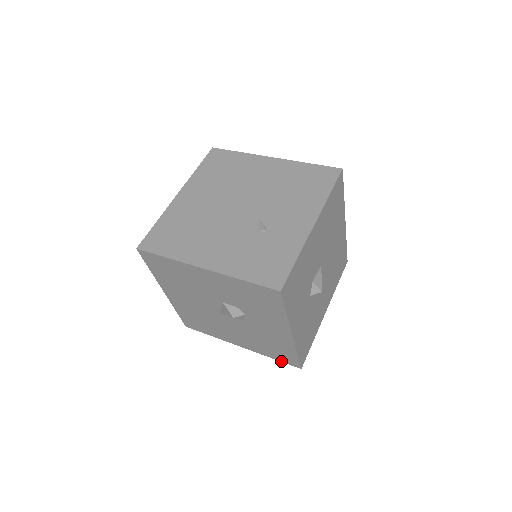
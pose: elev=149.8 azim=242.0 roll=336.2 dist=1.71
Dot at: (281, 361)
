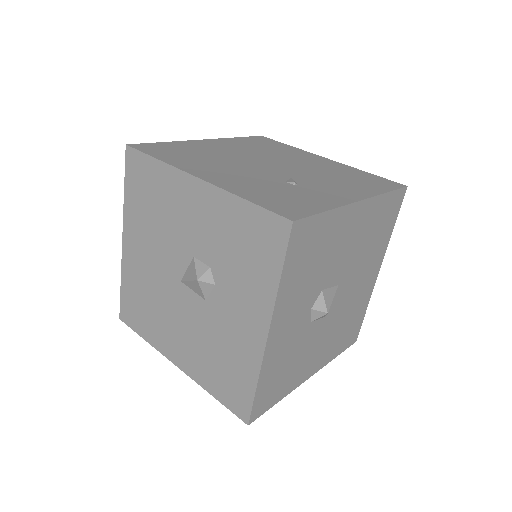
Dot at: (224, 404)
